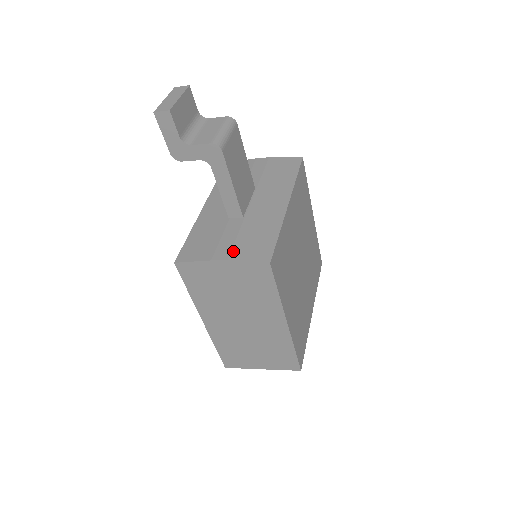
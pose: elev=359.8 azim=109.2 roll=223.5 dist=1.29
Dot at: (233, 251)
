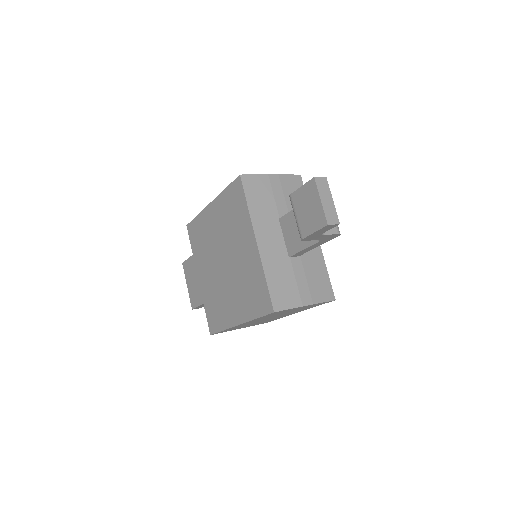
Dot at: (312, 294)
